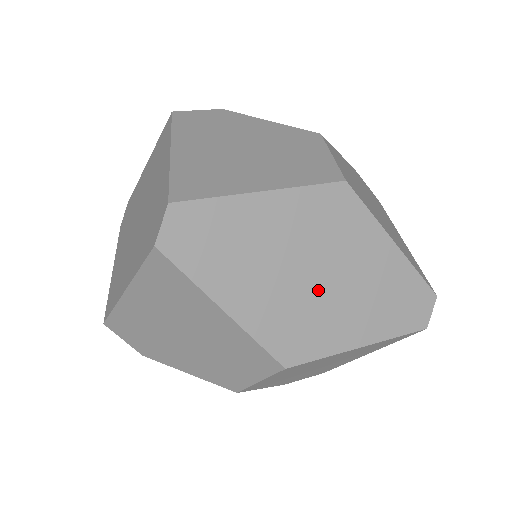
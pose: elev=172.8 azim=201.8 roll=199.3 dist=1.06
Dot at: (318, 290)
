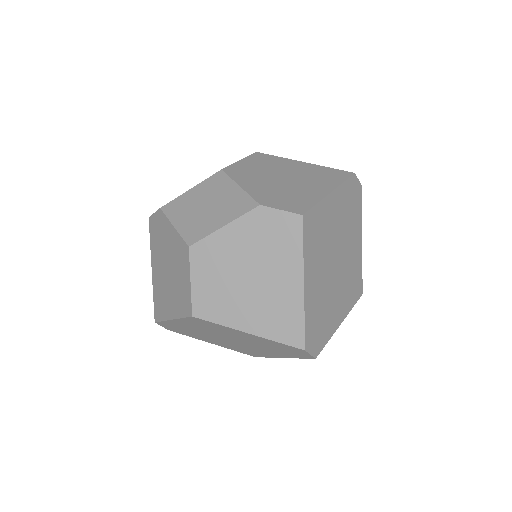
Dot at: (235, 342)
